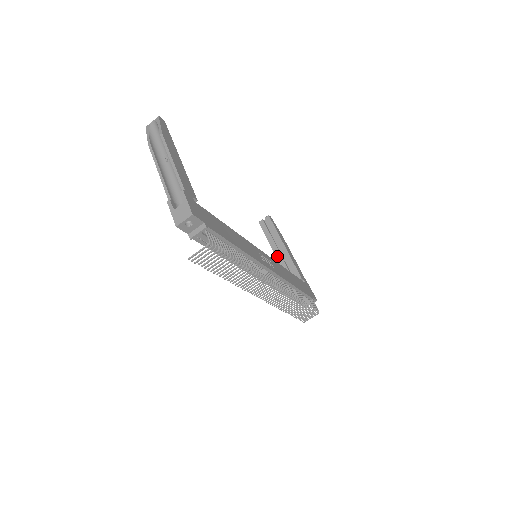
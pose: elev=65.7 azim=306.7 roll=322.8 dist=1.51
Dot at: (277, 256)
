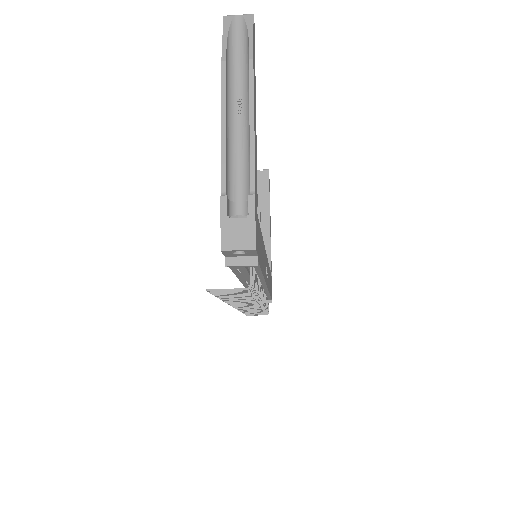
Dot at: occluded
